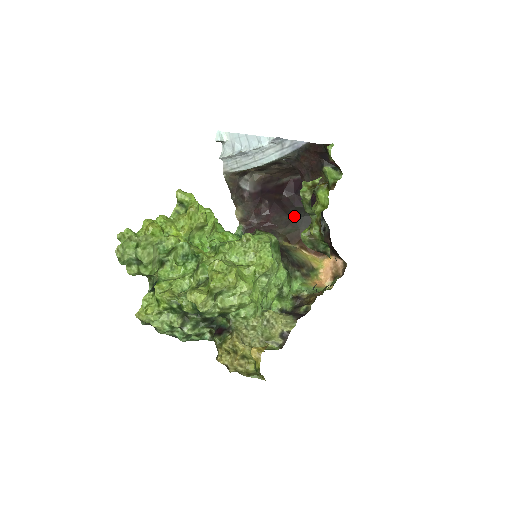
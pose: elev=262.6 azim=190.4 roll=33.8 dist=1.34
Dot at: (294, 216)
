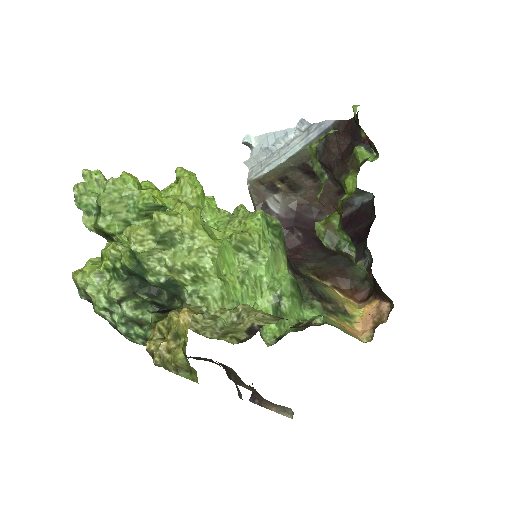
Dot at: (333, 254)
